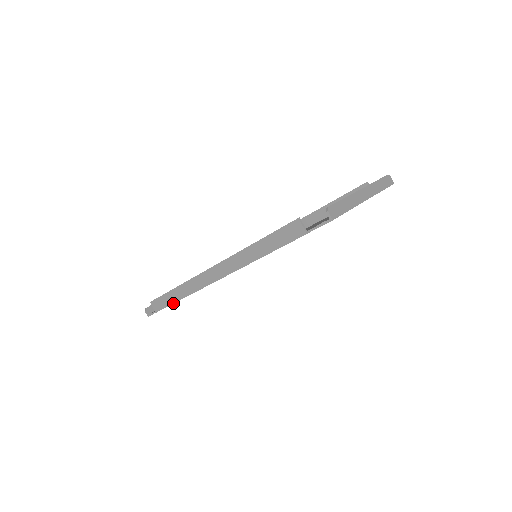
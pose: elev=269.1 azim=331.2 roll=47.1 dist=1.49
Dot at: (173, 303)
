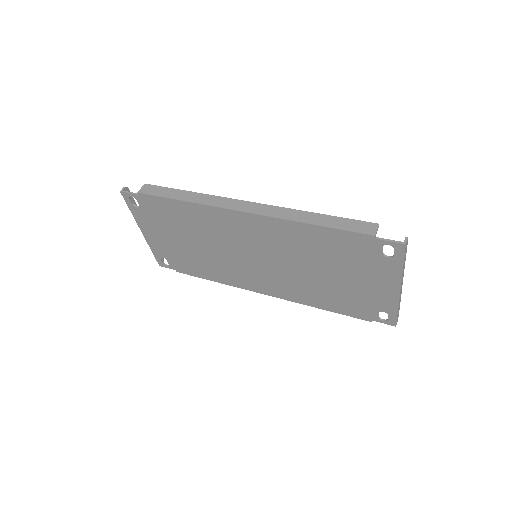
Dot at: (170, 198)
